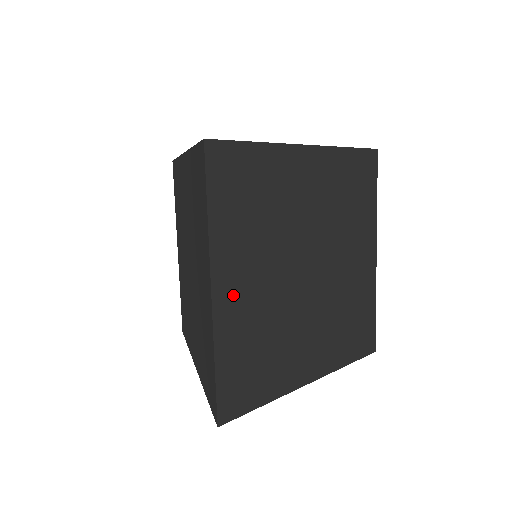
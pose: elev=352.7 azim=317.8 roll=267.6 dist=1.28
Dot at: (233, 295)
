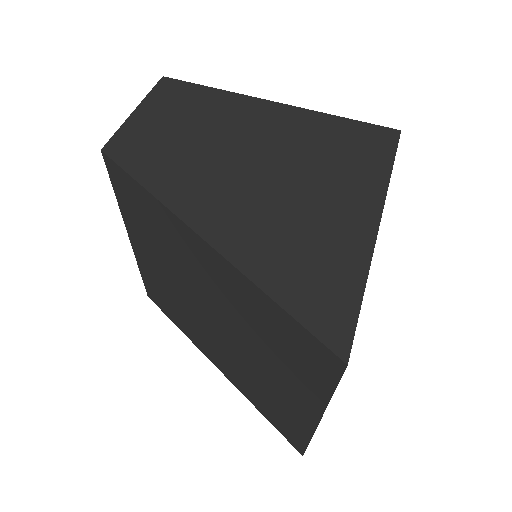
Dot at: occluded
